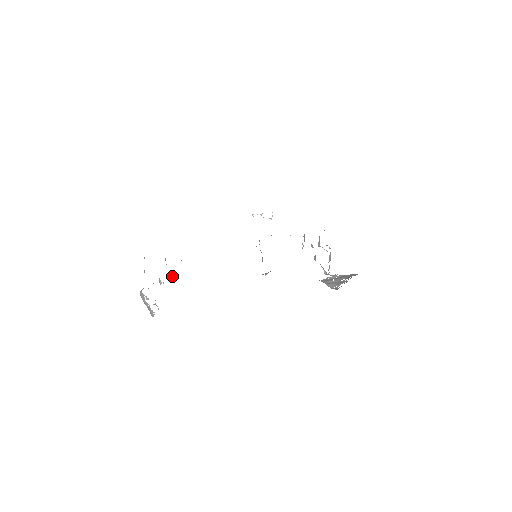
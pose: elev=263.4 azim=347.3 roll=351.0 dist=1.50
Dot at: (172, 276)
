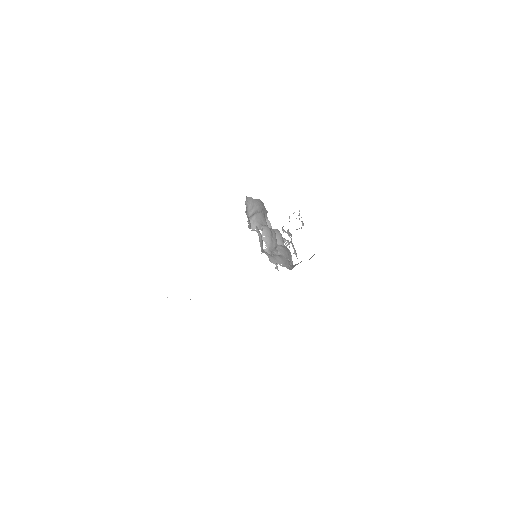
Dot at: occluded
